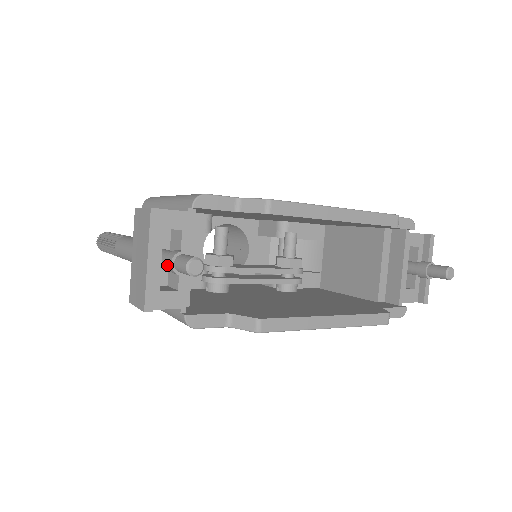
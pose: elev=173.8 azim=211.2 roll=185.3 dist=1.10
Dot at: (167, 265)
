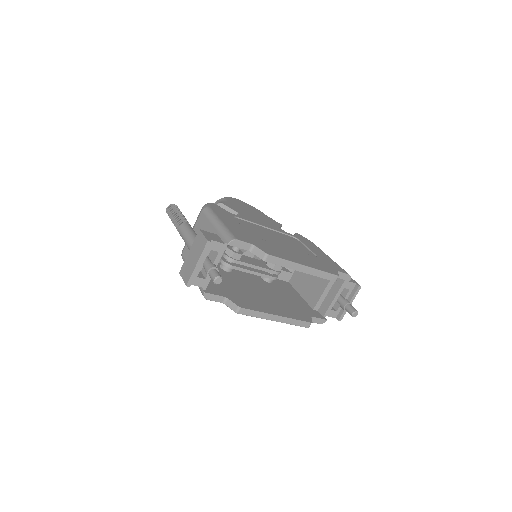
Dot at: (205, 270)
